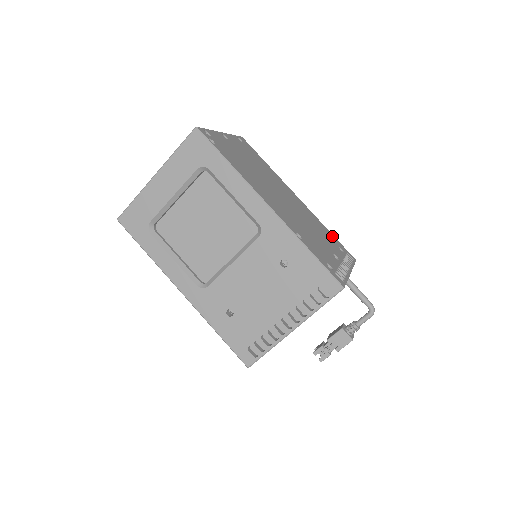
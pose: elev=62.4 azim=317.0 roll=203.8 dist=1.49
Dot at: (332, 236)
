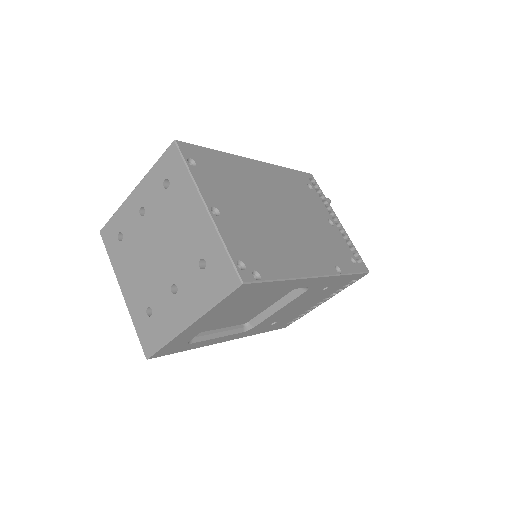
Dot at: (295, 175)
